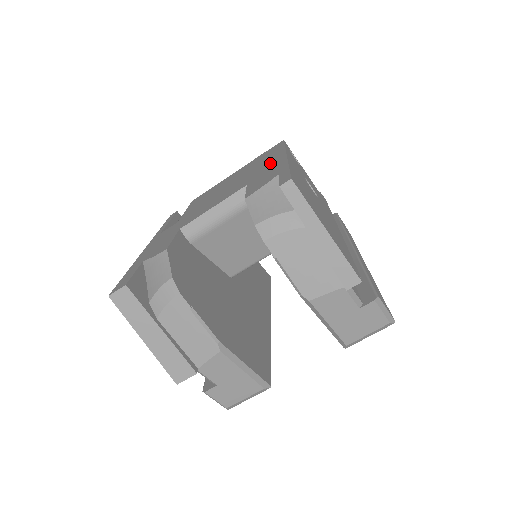
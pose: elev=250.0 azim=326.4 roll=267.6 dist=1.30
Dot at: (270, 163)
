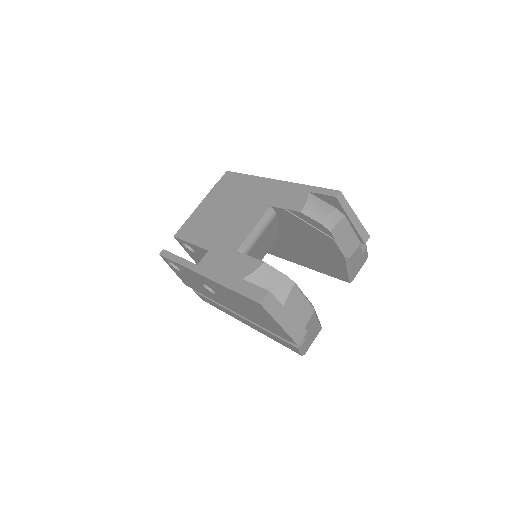
Dot at: (265, 188)
